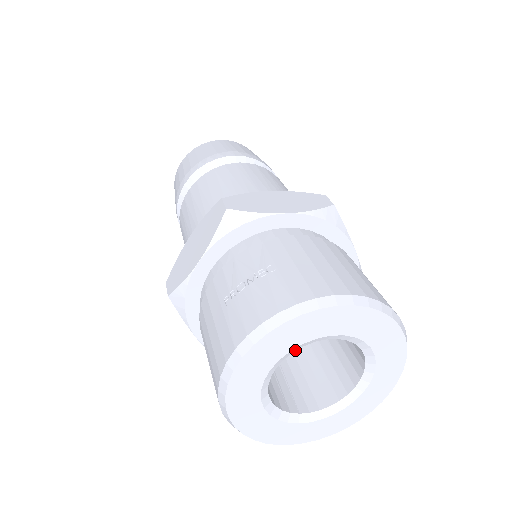
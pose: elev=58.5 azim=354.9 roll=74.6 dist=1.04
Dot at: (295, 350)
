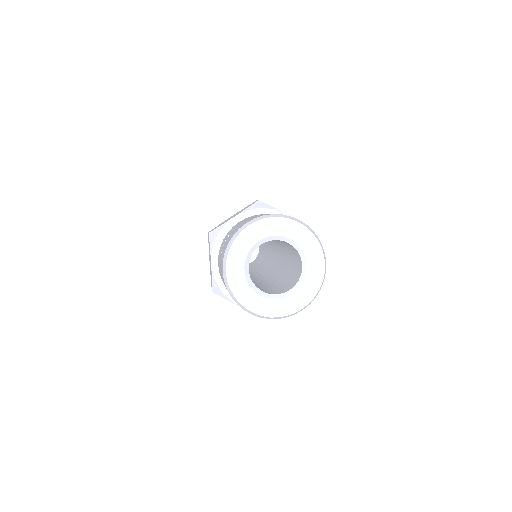
Dot at: (250, 257)
